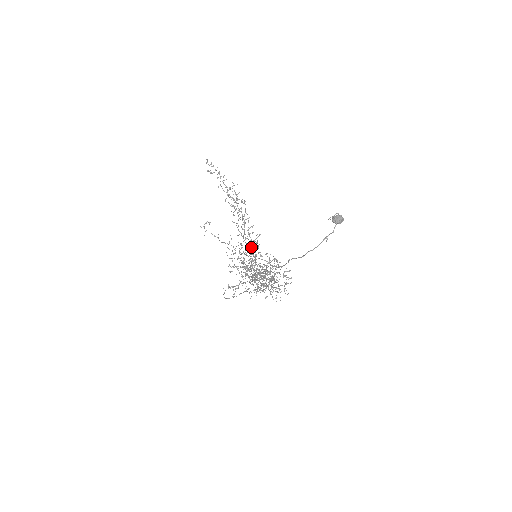
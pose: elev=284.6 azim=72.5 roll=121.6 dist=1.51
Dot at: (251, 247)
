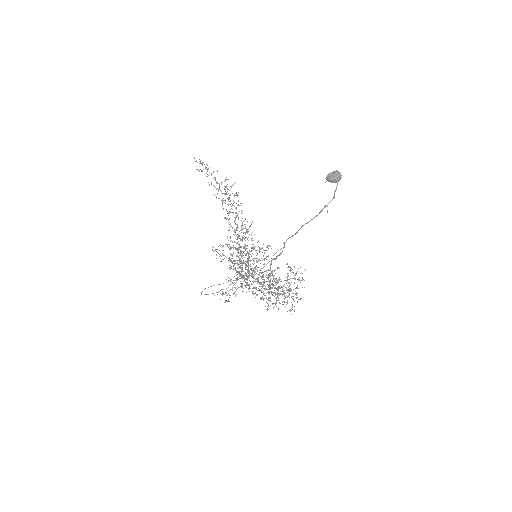
Dot at: (242, 239)
